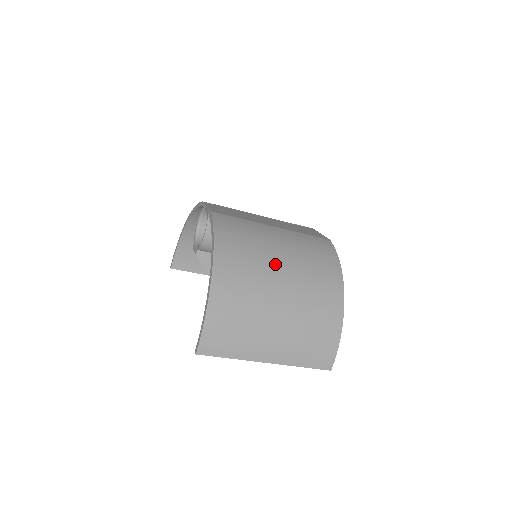
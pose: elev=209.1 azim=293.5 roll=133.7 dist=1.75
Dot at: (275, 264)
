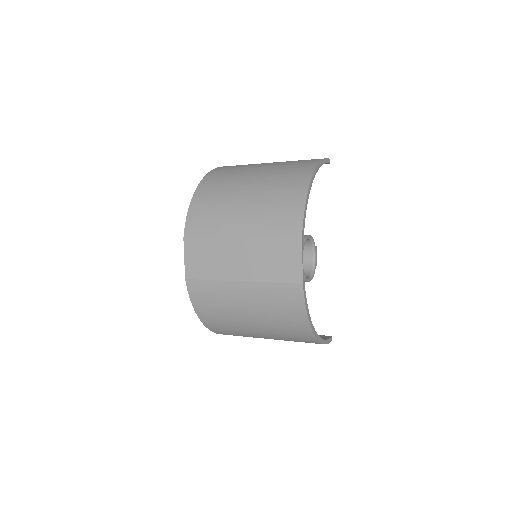
Dot at: (246, 322)
